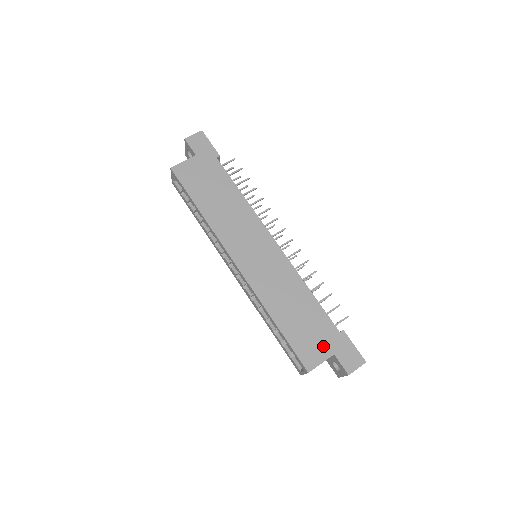
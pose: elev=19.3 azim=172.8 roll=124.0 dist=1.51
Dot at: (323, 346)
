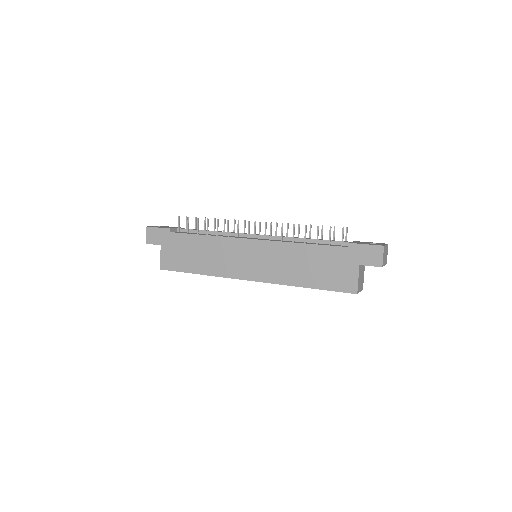
Dot at: (347, 268)
